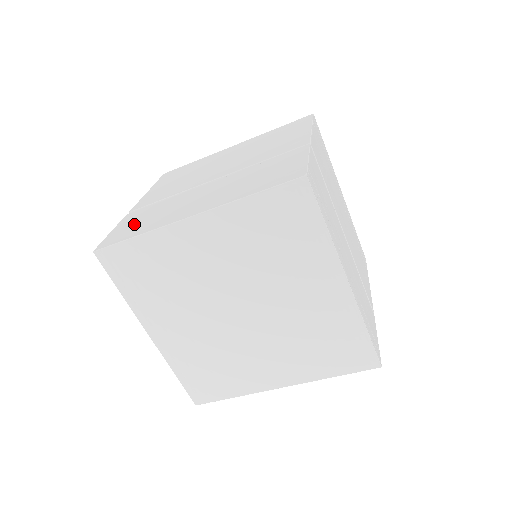
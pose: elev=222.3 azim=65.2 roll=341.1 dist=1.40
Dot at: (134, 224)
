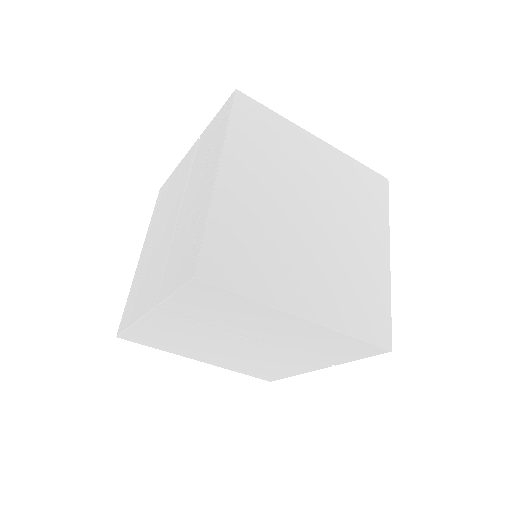
Dot at: occluded
